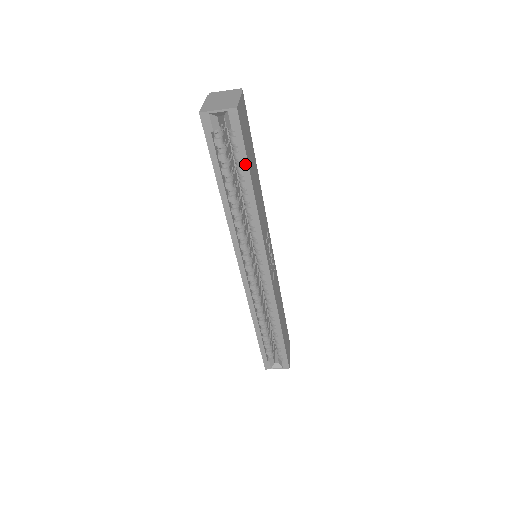
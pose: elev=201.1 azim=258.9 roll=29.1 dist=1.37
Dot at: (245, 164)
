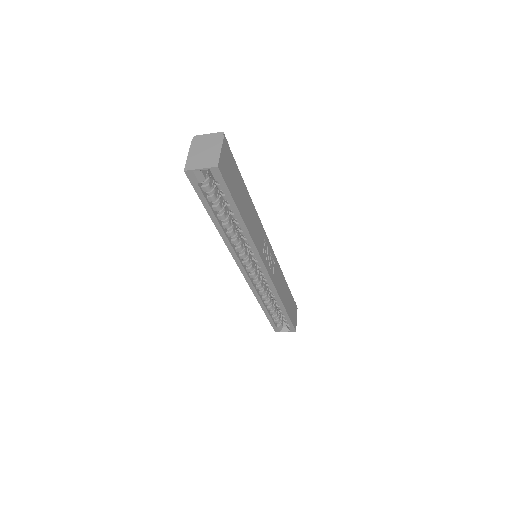
Dot at: (233, 204)
